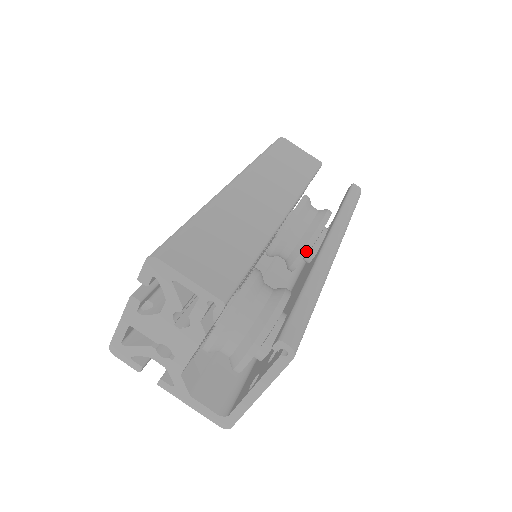
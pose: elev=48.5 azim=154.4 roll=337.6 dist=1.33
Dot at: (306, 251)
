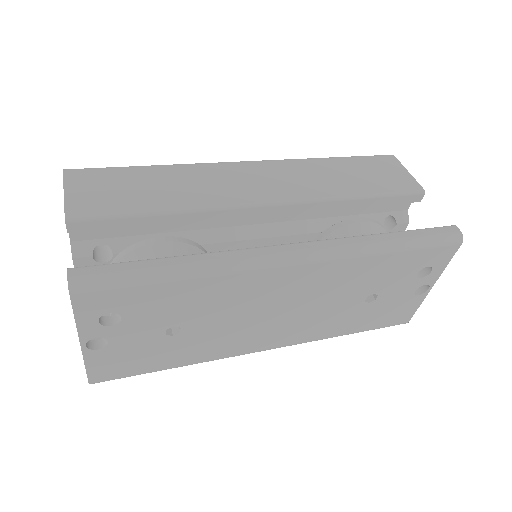
Dot at: occluded
